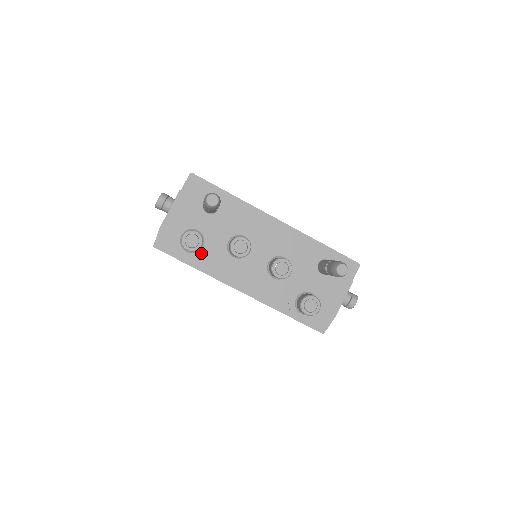
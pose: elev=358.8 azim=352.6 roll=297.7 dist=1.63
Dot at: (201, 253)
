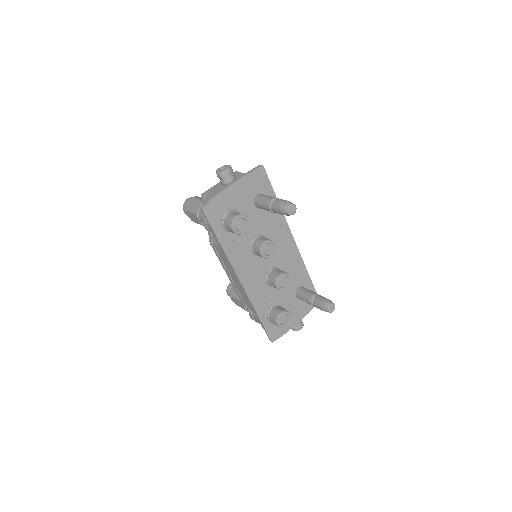
Dot at: (232, 235)
